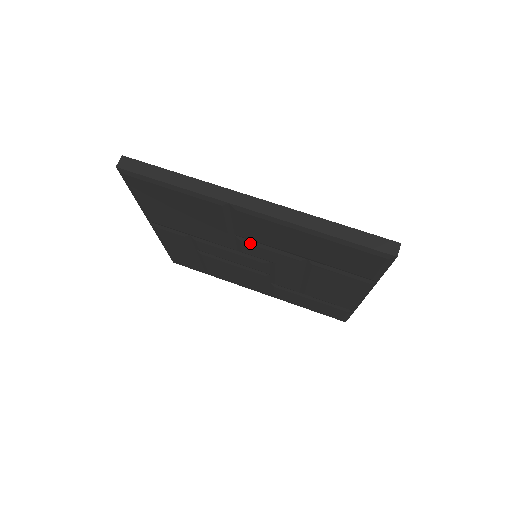
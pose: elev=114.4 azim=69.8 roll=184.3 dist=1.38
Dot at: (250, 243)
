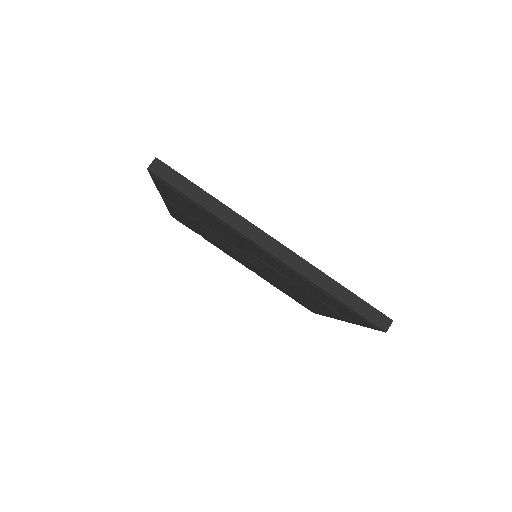
Dot at: (256, 257)
